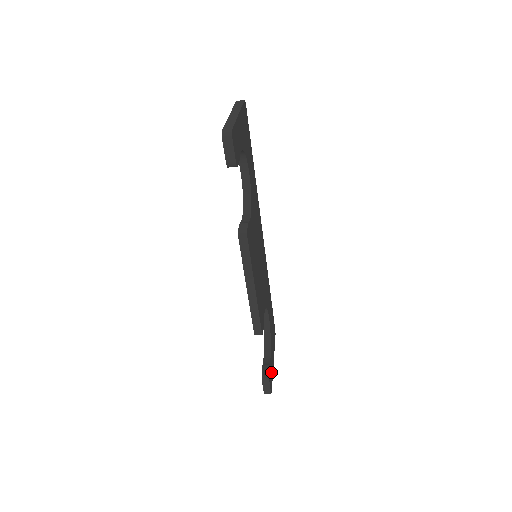
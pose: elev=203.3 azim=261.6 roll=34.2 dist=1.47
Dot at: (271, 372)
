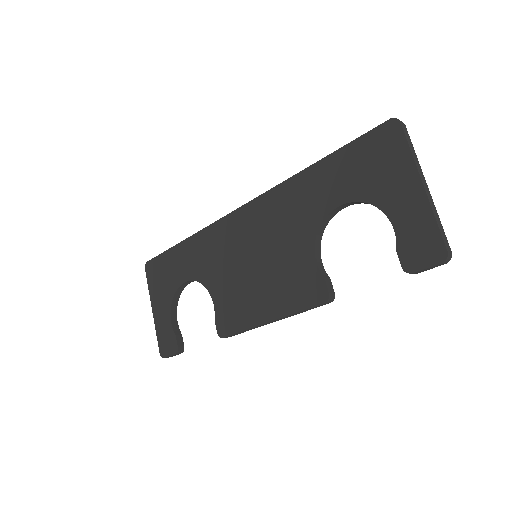
Dot at: occluded
